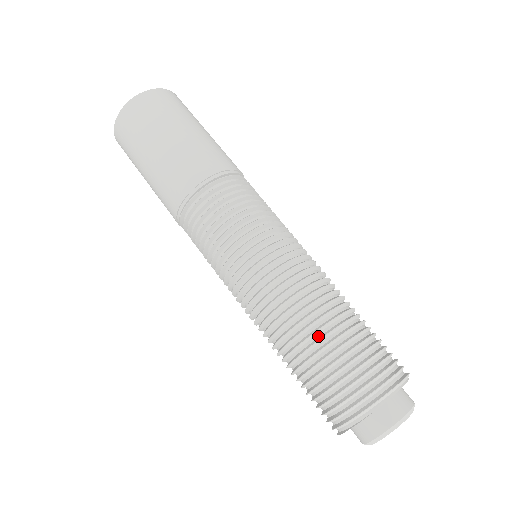
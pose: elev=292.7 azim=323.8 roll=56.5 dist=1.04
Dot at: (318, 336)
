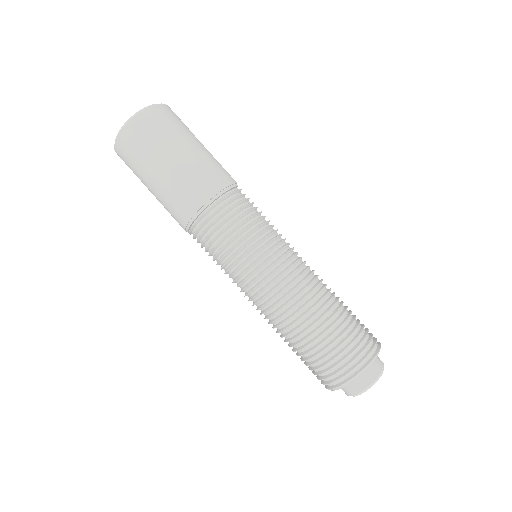
Dot at: (291, 343)
